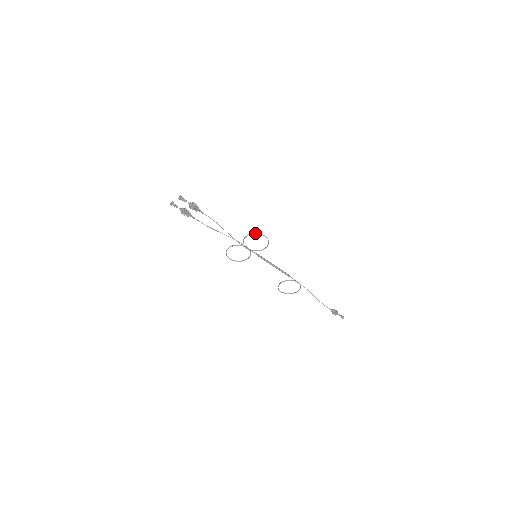
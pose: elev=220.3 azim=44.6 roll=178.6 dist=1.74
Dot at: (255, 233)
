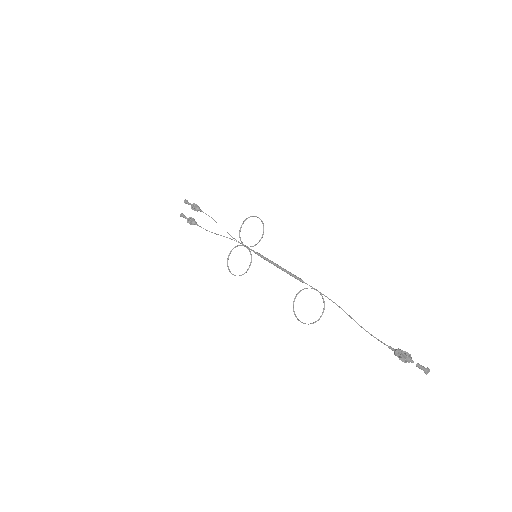
Dot at: (248, 217)
